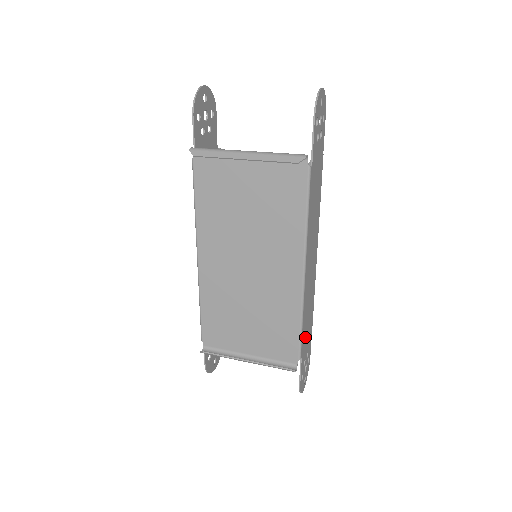
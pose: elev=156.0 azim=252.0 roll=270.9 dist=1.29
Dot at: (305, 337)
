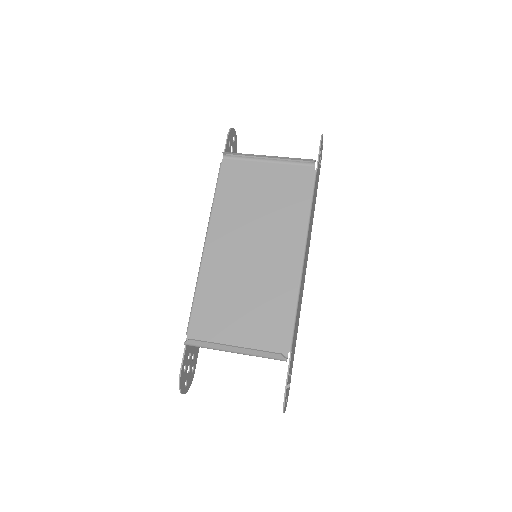
Dot at: (294, 339)
